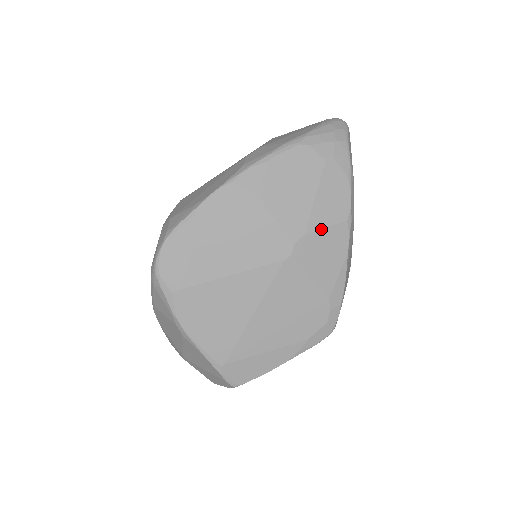
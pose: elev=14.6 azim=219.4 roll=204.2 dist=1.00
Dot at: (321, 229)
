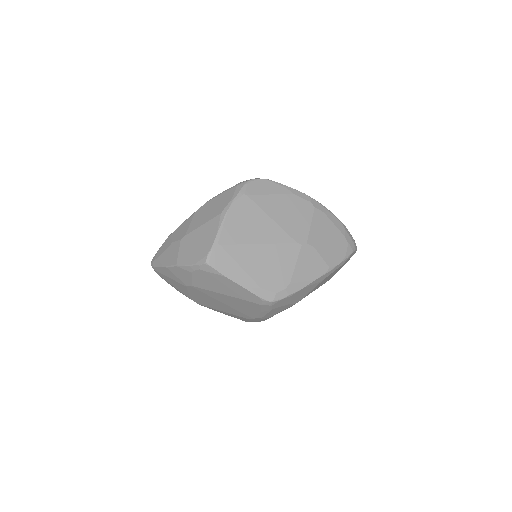
Dot at: (320, 255)
